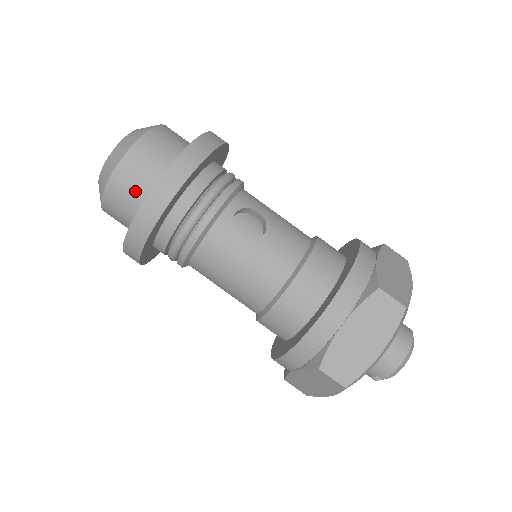
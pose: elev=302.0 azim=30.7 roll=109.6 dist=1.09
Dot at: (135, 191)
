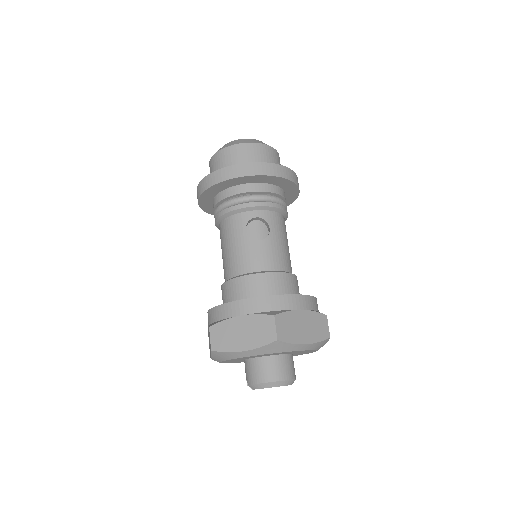
Dot at: (222, 166)
